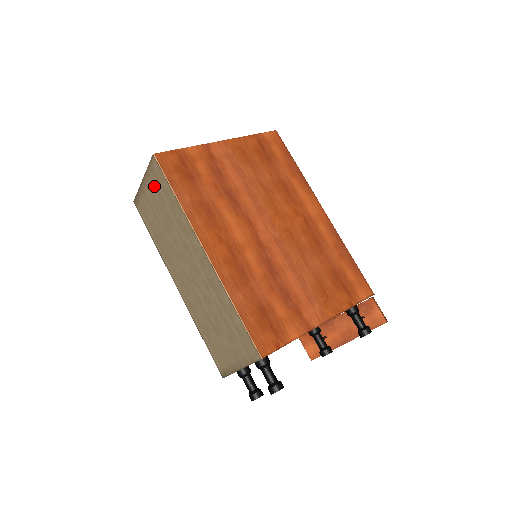
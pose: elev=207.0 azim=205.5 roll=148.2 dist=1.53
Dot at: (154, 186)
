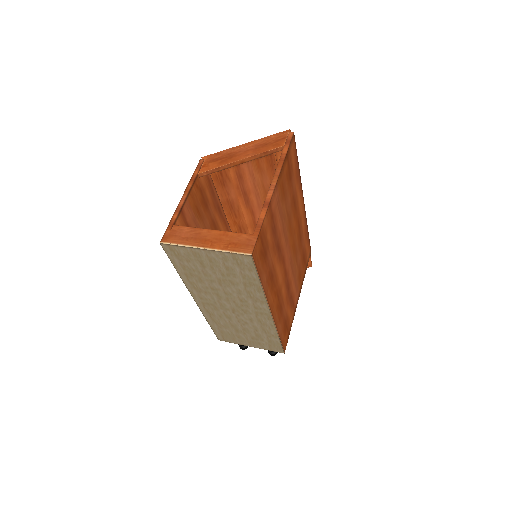
Dot at: (226, 263)
